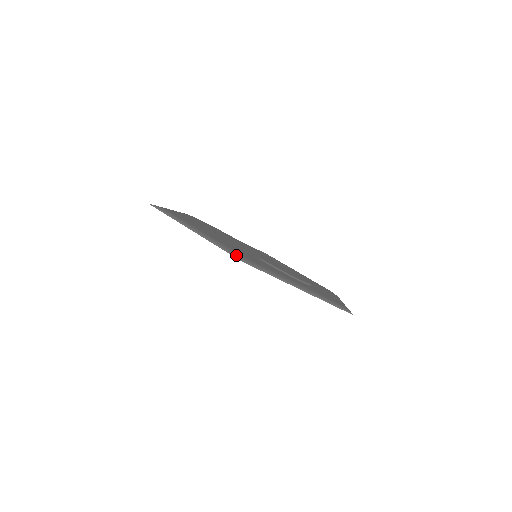
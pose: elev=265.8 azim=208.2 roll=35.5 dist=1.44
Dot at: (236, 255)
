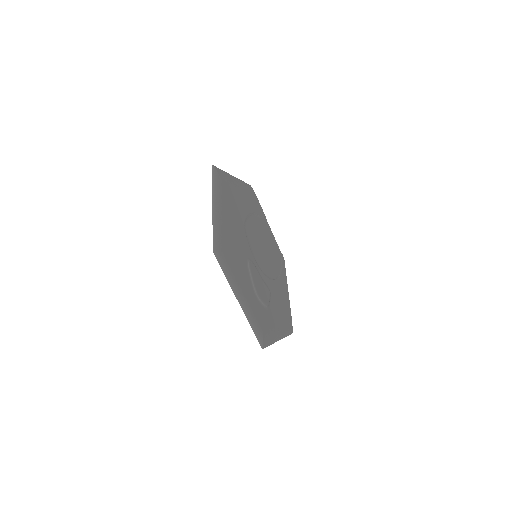
Dot at: (216, 245)
